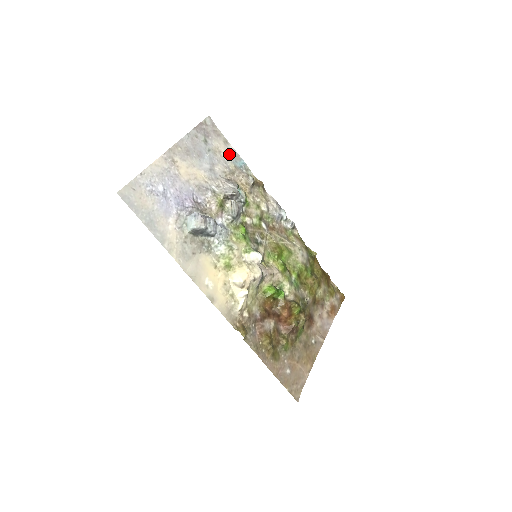
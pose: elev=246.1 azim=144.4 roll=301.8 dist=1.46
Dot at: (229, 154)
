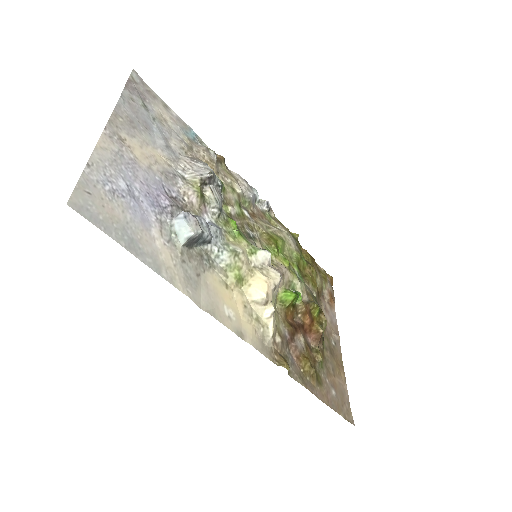
Dot at: (176, 123)
